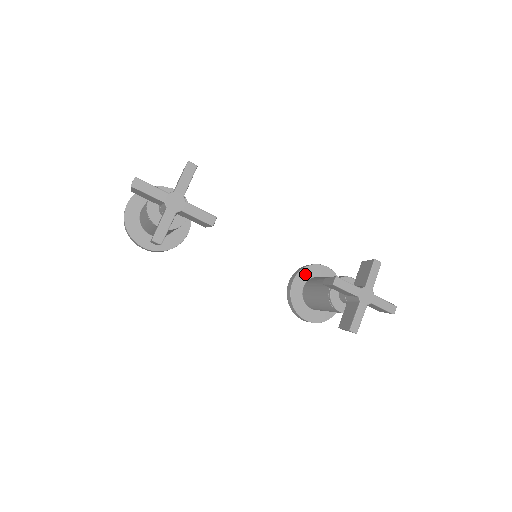
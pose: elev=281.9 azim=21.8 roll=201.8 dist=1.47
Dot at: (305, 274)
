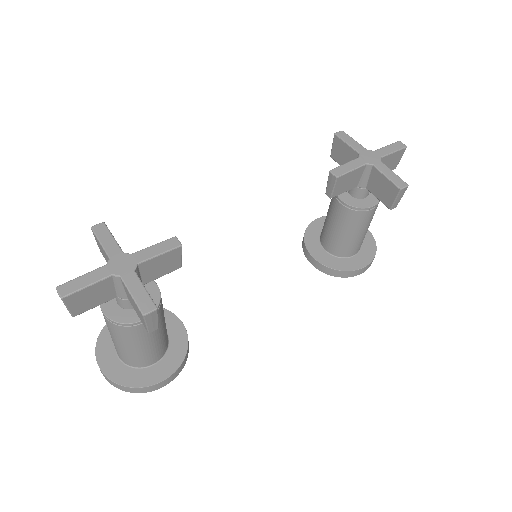
Dot at: (311, 241)
